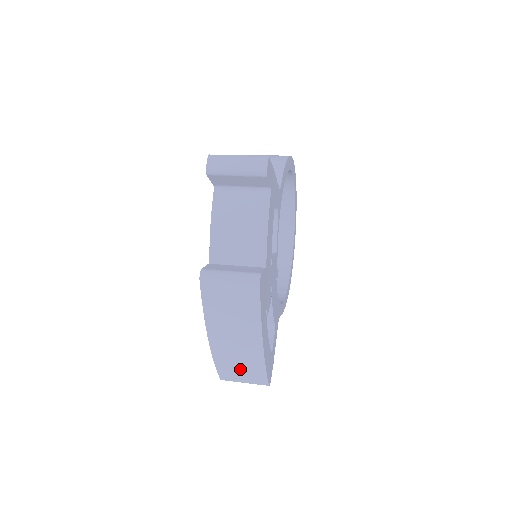
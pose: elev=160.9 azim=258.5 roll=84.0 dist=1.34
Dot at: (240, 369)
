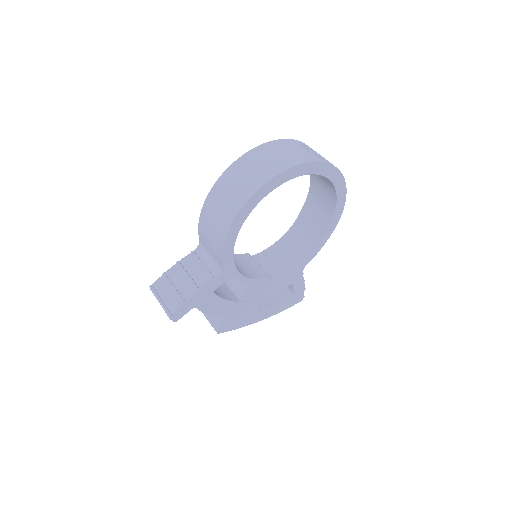
Dot at: occluded
